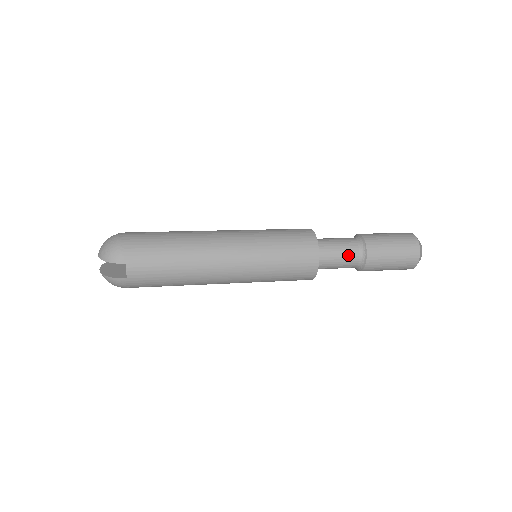
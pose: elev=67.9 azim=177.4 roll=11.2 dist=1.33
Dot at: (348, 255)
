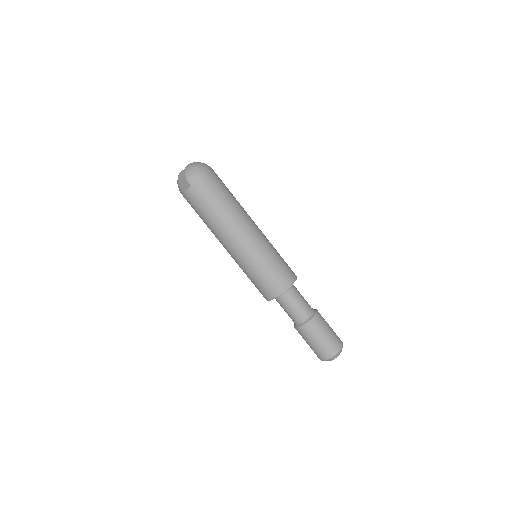
Dot at: (296, 313)
